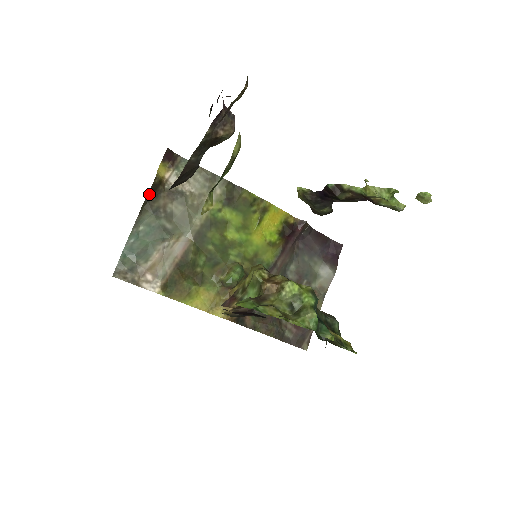
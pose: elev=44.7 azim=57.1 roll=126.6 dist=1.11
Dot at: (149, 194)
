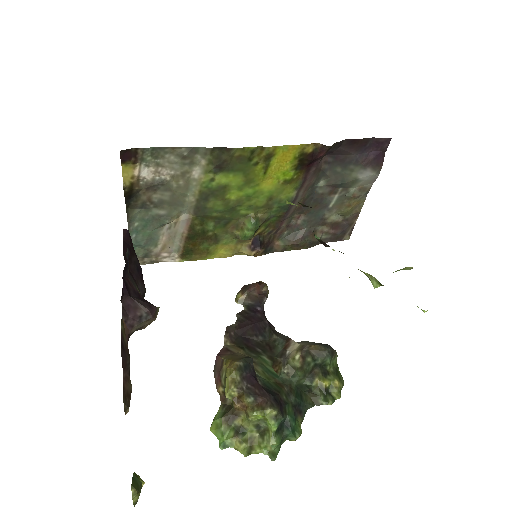
Dot at: (127, 199)
